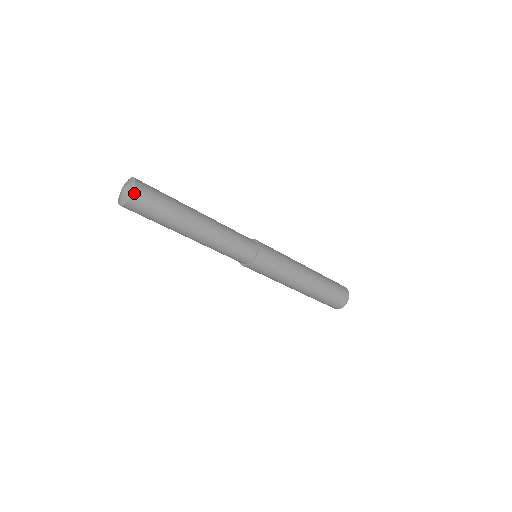
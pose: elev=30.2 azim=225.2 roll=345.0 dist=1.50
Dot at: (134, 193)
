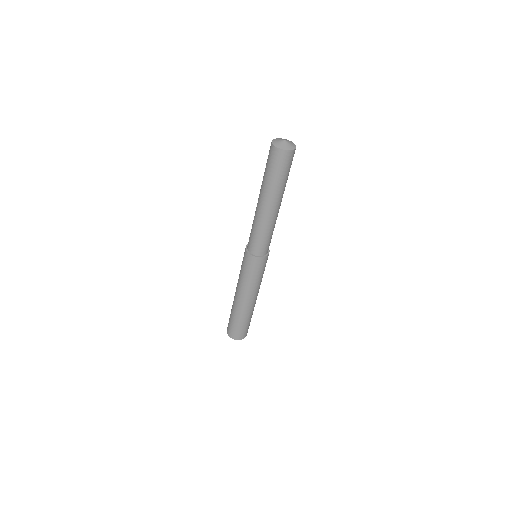
Dot at: (292, 151)
